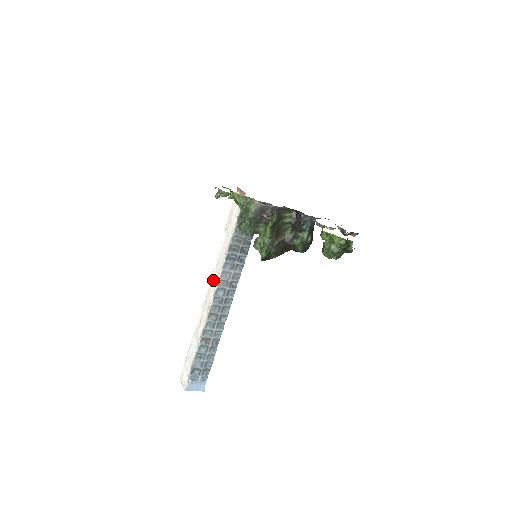
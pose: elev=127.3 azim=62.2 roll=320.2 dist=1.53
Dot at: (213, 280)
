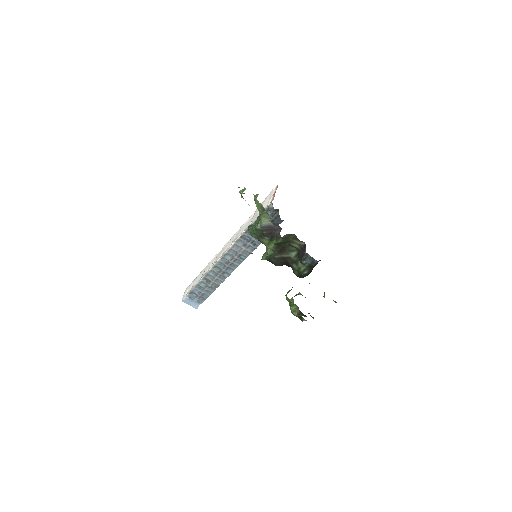
Dot at: (229, 243)
